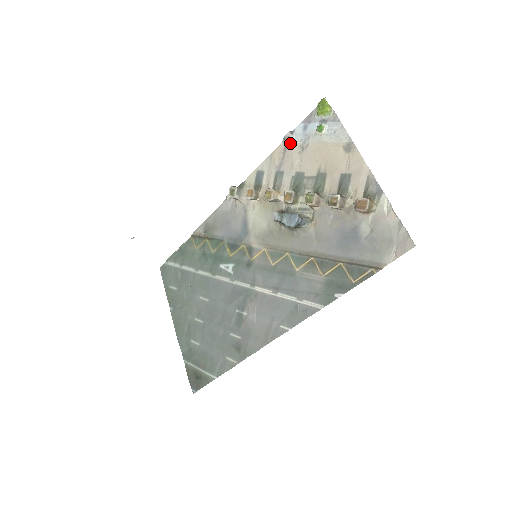
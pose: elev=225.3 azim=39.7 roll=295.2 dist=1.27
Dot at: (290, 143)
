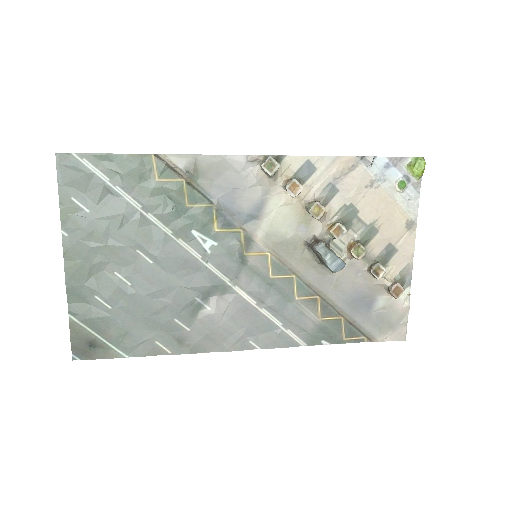
Dot at: (364, 167)
